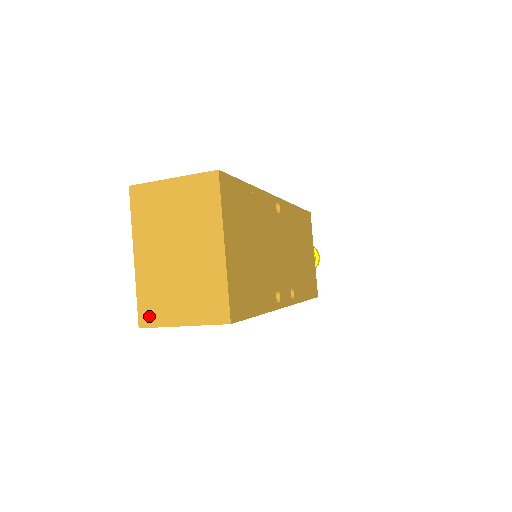
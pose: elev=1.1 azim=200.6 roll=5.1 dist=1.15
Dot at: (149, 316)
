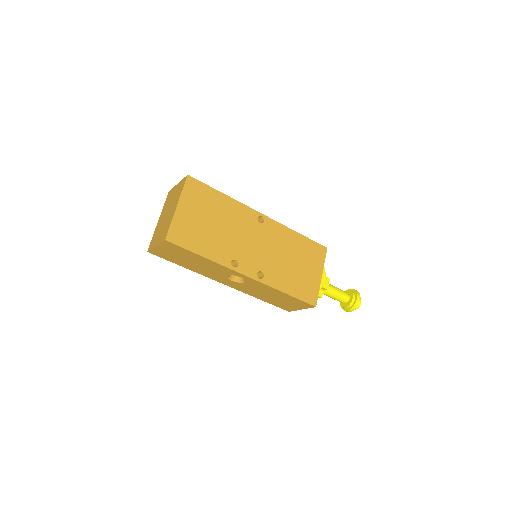
Dot at: (151, 245)
